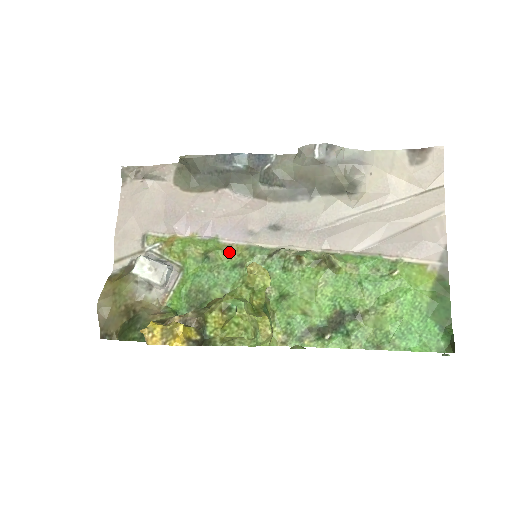
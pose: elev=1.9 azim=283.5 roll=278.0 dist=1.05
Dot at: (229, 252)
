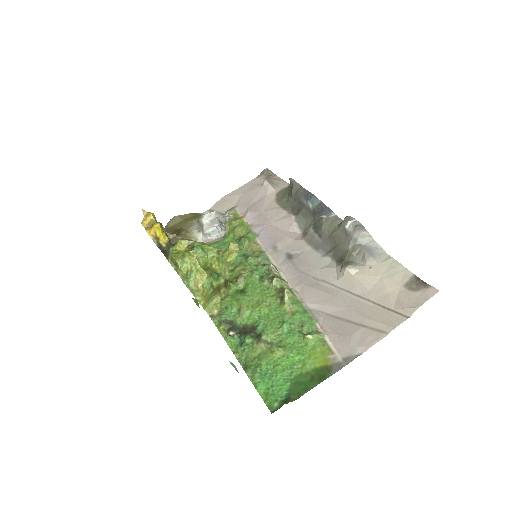
Dot at: (251, 246)
